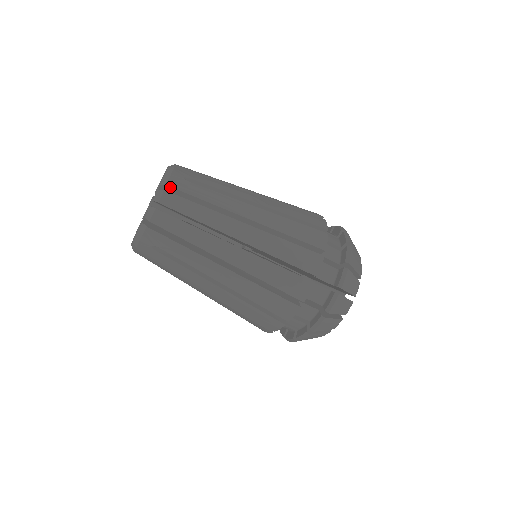
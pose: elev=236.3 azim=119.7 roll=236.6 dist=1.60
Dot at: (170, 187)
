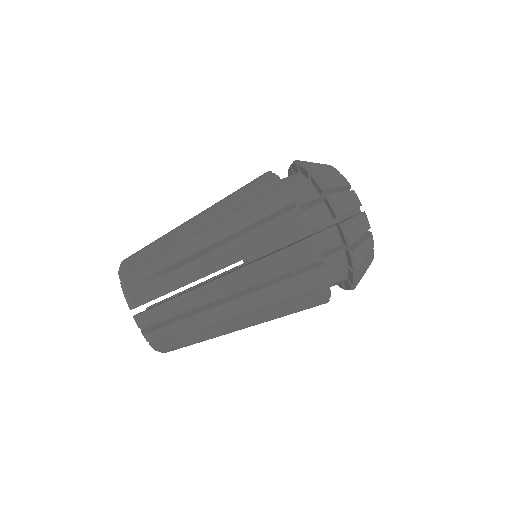
Dot at: occluded
